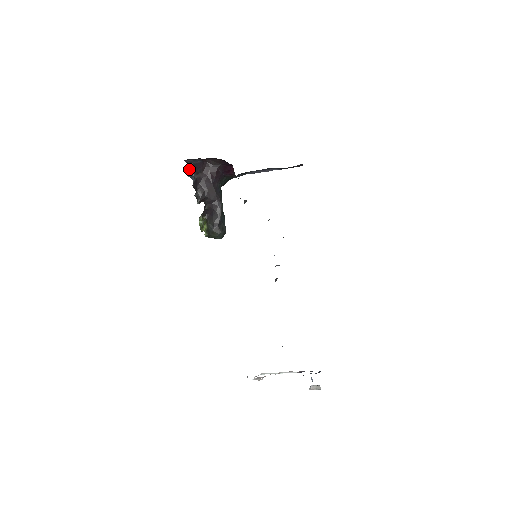
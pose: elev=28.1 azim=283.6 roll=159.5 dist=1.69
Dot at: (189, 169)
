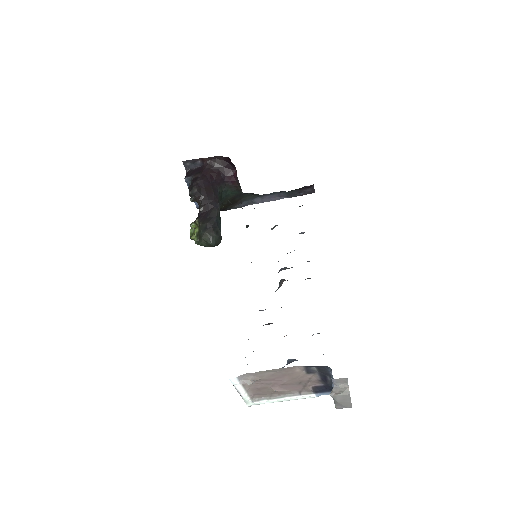
Dot at: (187, 174)
